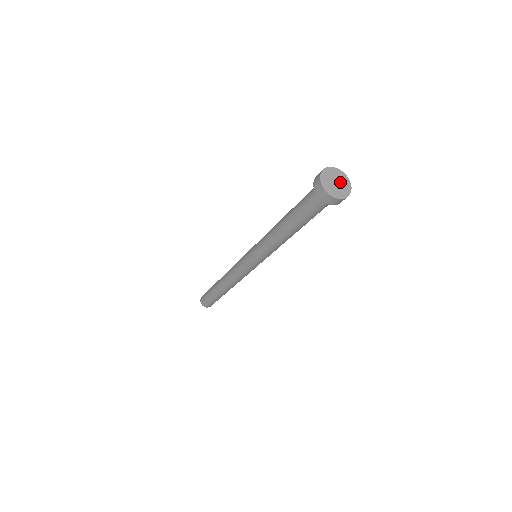
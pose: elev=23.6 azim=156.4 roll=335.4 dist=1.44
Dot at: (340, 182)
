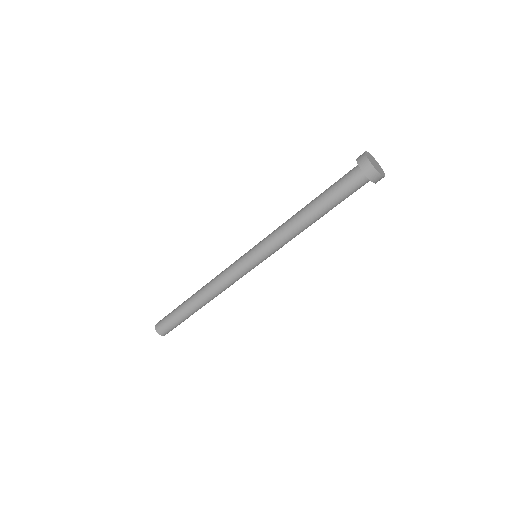
Dot at: (377, 165)
